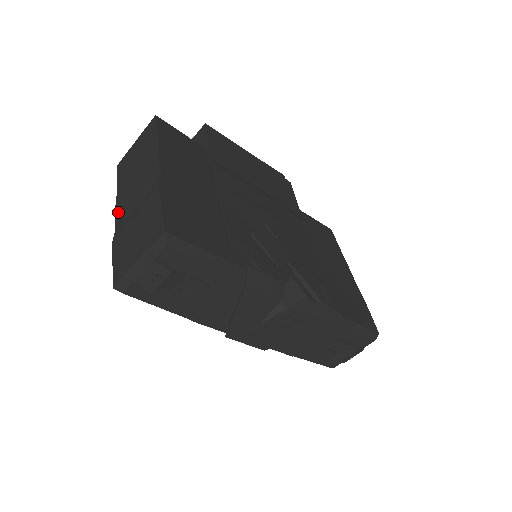
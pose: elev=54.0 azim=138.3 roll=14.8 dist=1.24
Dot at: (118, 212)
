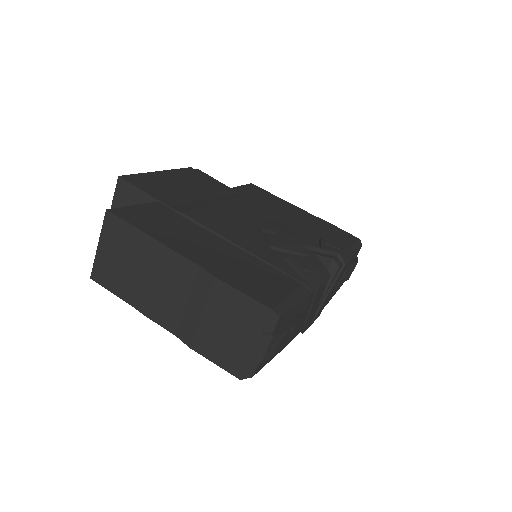
Dot at: (159, 319)
